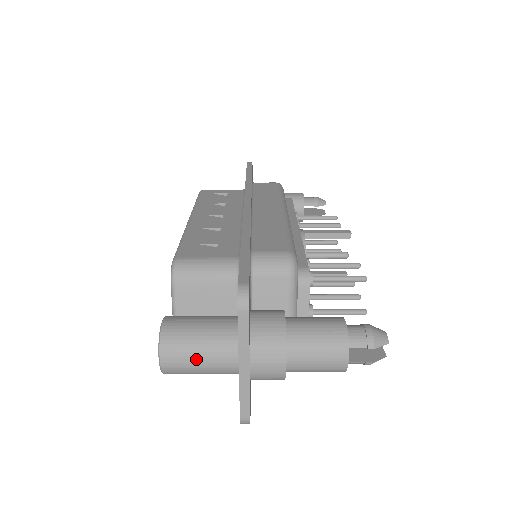
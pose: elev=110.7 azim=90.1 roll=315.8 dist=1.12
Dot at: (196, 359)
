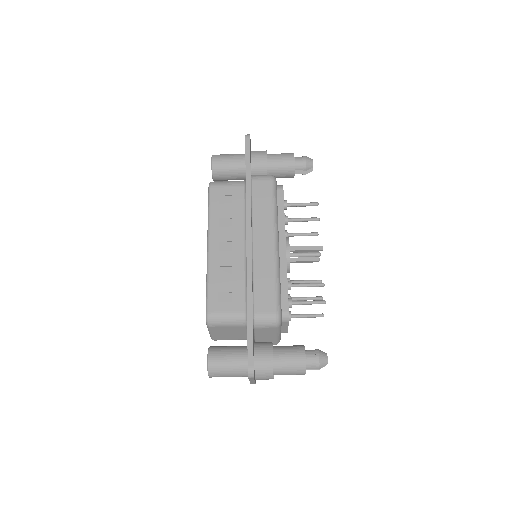
Dot at: occluded
